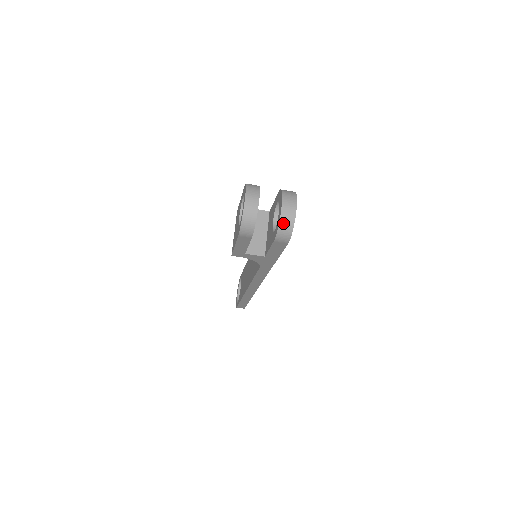
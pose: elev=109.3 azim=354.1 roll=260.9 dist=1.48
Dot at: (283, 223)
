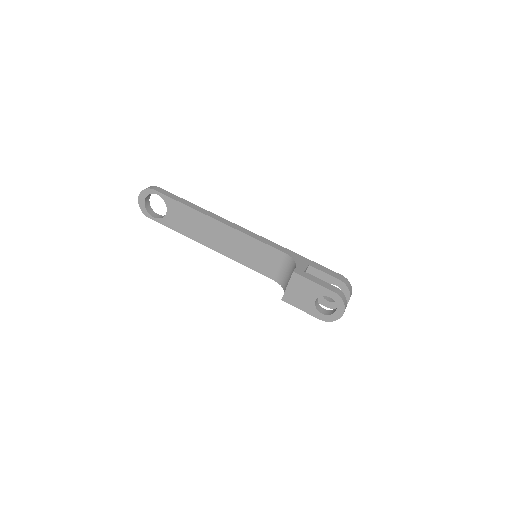
Dot at: occluded
